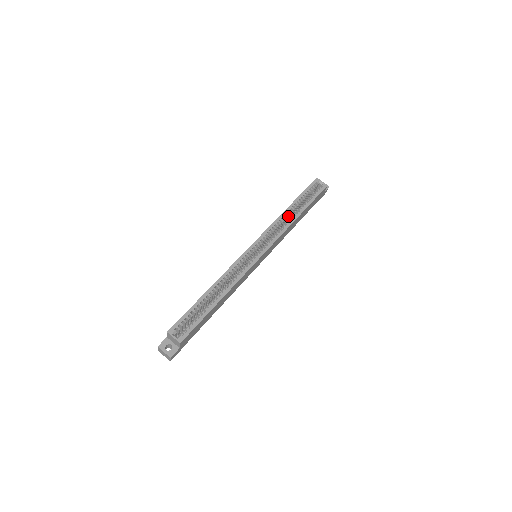
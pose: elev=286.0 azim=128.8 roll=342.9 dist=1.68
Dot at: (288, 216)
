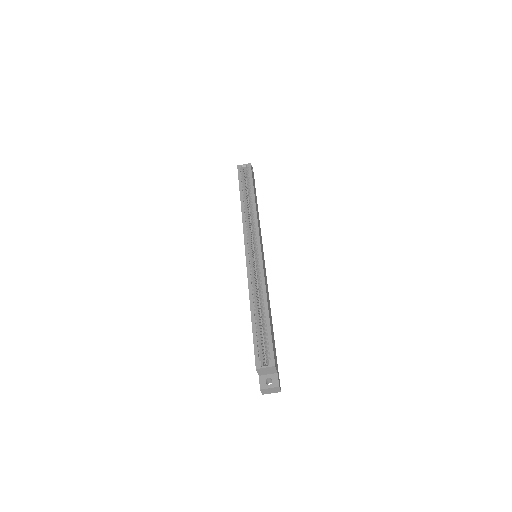
Dot at: (247, 208)
